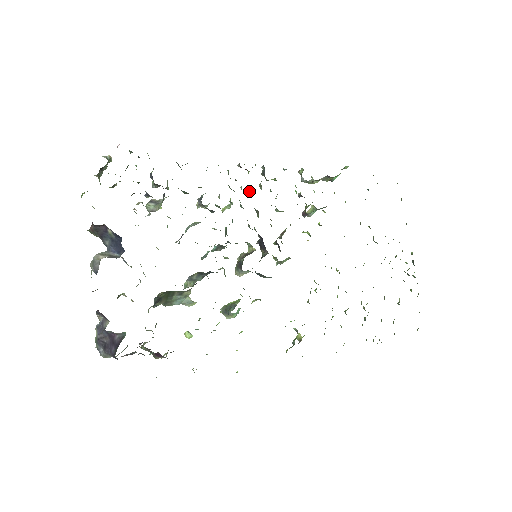
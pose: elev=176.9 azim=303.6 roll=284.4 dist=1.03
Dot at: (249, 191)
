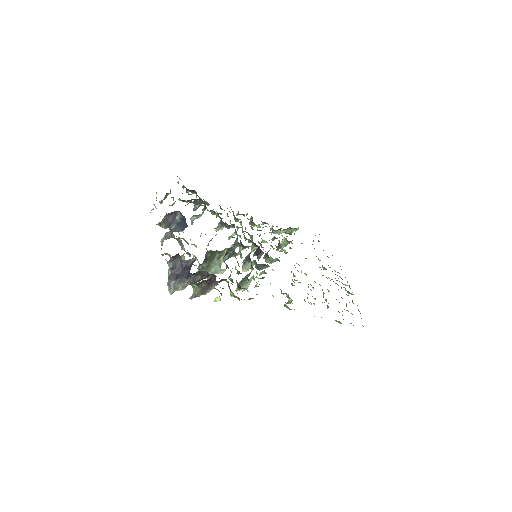
Dot at: (245, 227)
